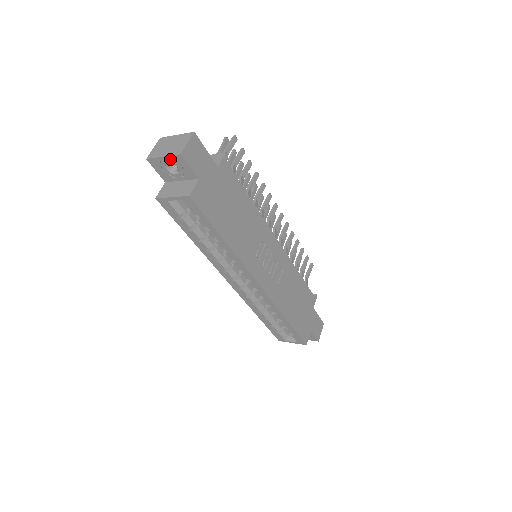
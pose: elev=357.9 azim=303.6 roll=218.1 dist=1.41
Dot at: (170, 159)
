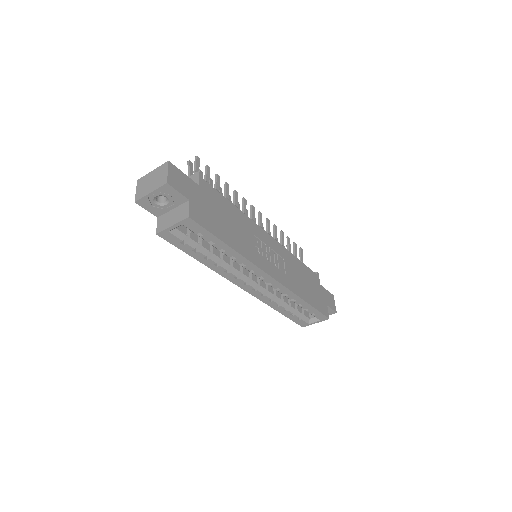
Dot at: (158, 192)
